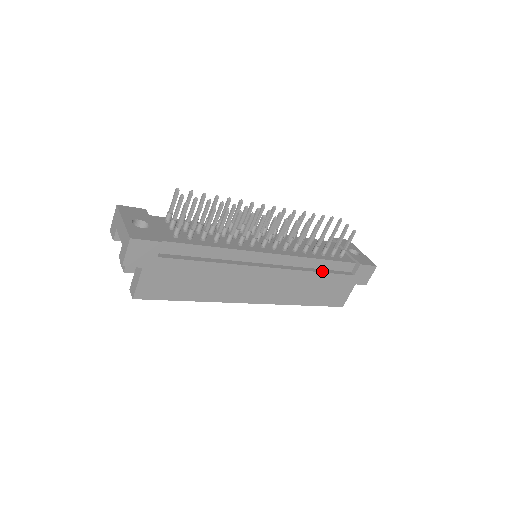
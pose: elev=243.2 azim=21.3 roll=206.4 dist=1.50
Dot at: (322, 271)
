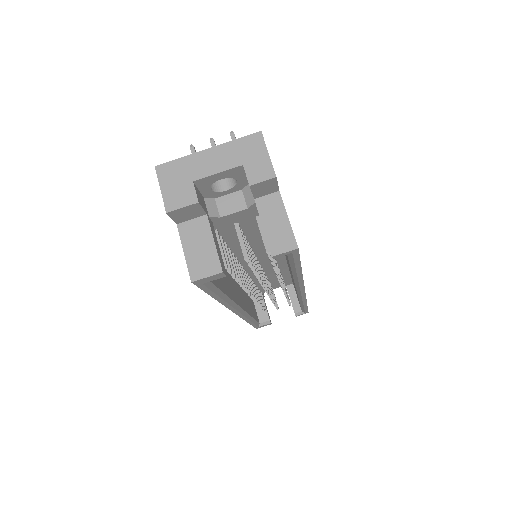
Dot at: occluded
